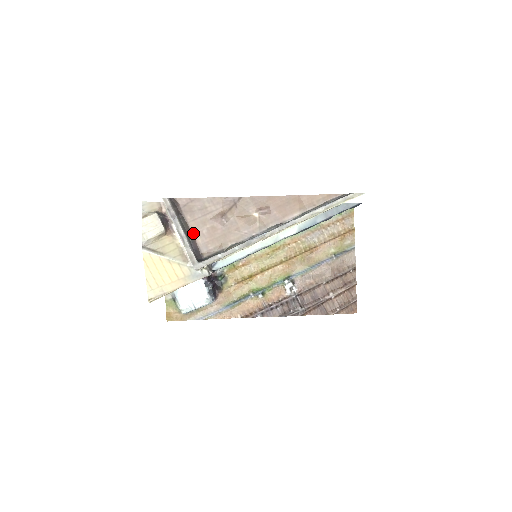
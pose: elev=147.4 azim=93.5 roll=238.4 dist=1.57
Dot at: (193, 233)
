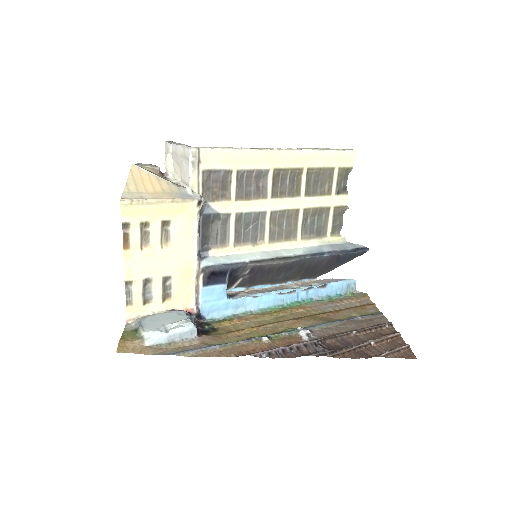
Dot at: occluded
